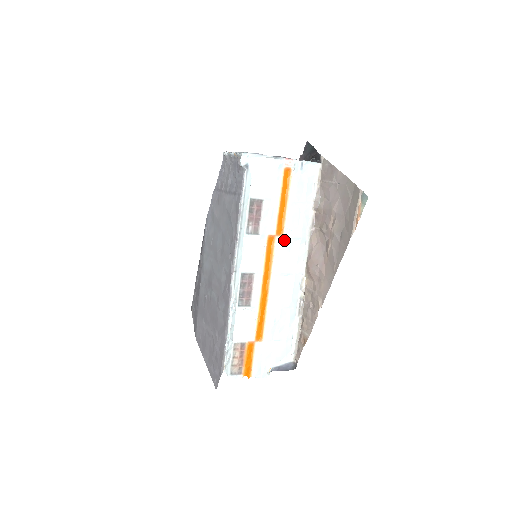
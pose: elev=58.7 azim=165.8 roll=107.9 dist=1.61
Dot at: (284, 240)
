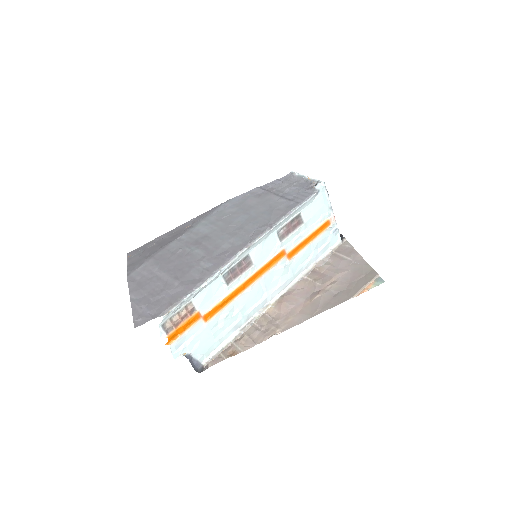
Dot at: (286, 264)
